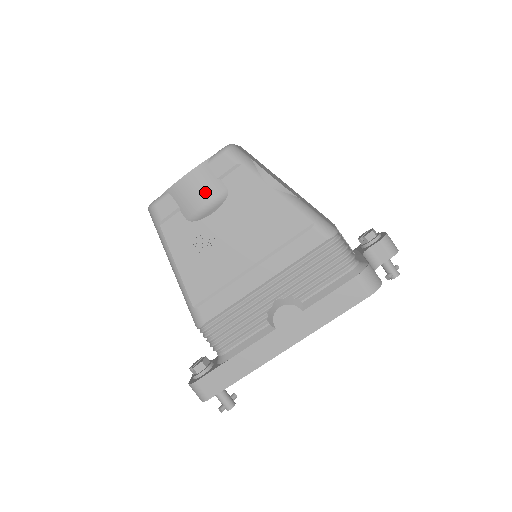
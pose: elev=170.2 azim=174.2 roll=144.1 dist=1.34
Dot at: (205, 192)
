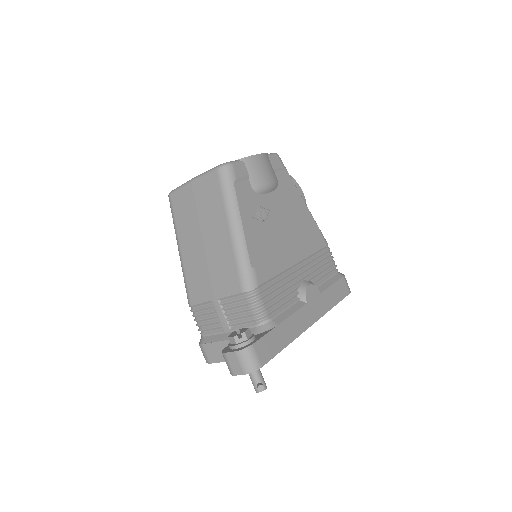
Dot at: (269, 174)
